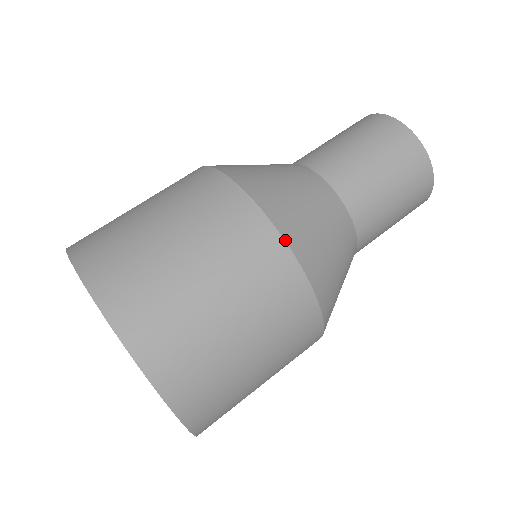
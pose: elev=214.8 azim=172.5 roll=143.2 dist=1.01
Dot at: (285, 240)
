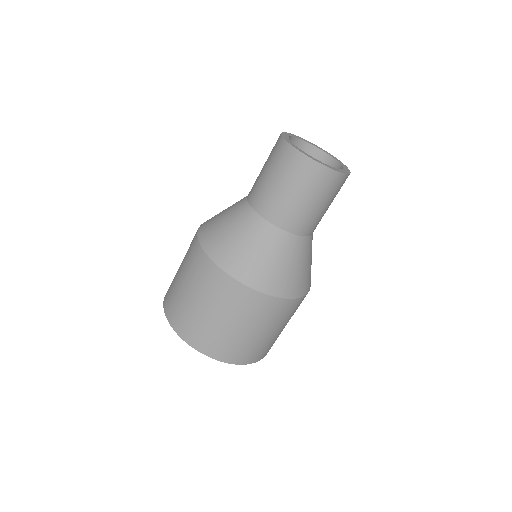
Dot at: (270, 295)
